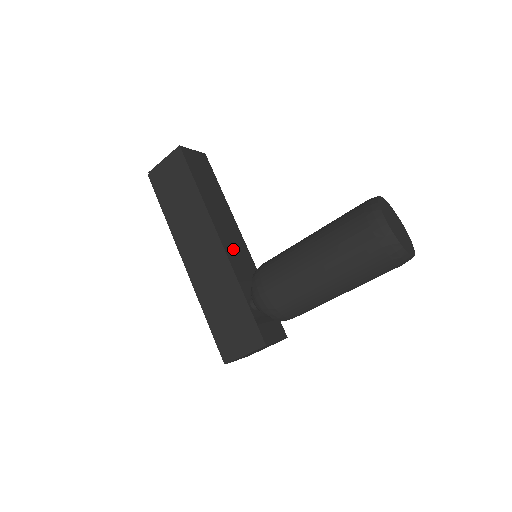
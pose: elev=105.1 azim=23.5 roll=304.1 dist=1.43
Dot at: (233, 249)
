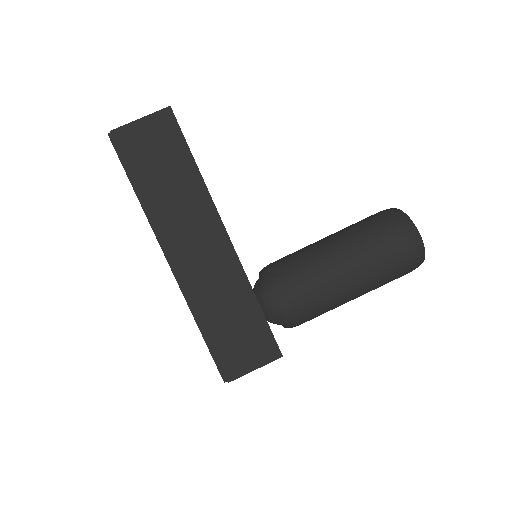
Dot at: occluded
